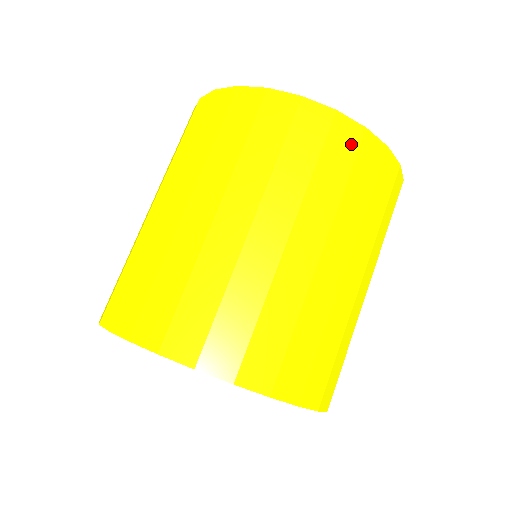
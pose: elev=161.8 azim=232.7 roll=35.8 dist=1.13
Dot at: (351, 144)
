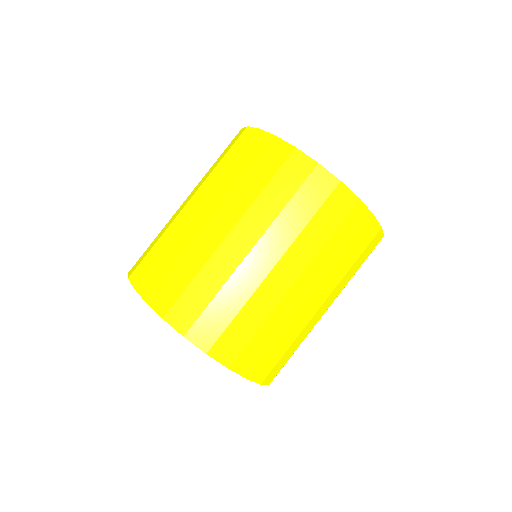
Dot at: (344, 209)
